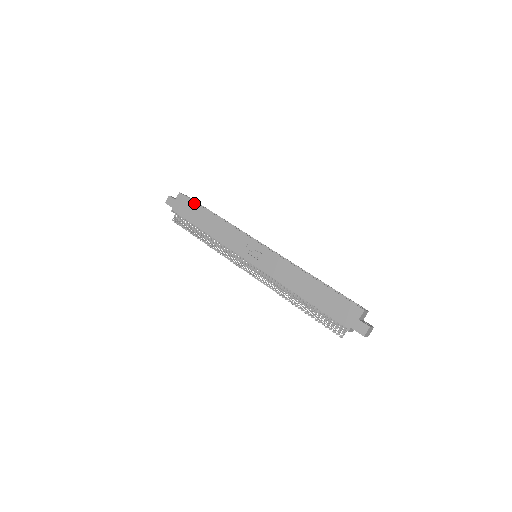
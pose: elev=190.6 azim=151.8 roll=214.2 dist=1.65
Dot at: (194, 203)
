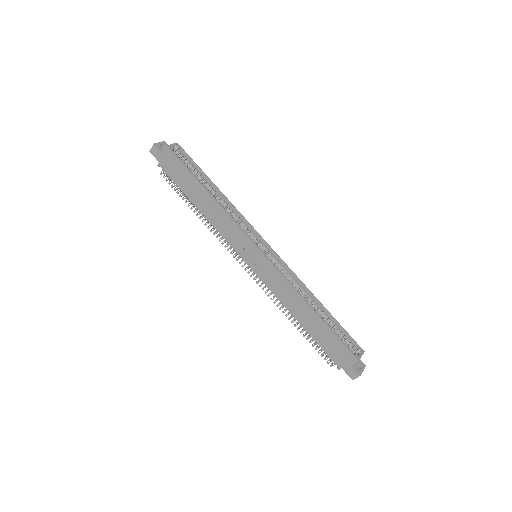
Dot at: (185, 169)
